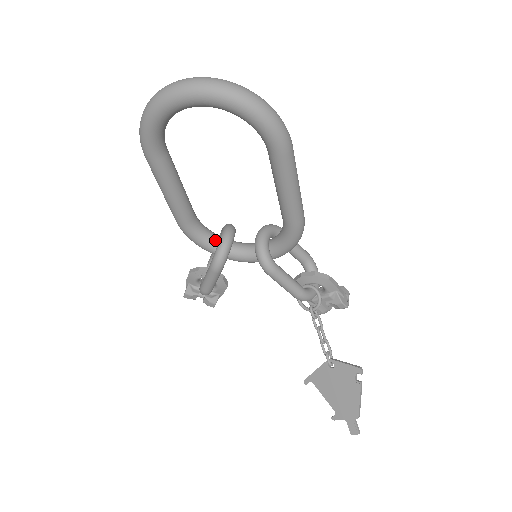
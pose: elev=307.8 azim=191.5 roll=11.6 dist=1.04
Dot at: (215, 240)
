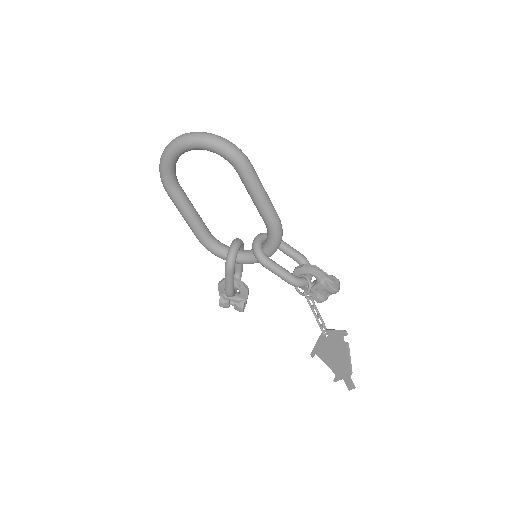
Dot at: (227, 250)
